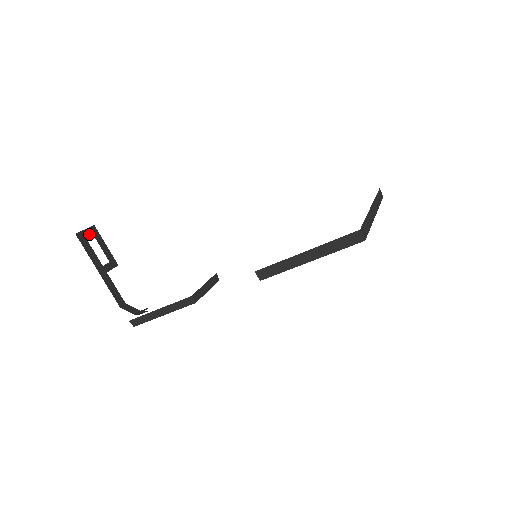
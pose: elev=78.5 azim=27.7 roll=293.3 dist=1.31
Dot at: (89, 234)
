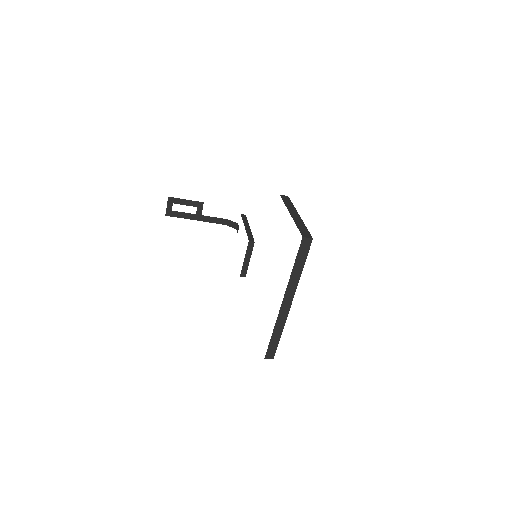
Dot at: (171, 206)
